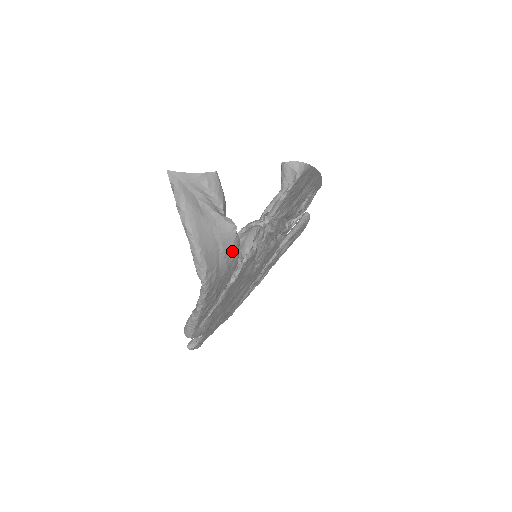
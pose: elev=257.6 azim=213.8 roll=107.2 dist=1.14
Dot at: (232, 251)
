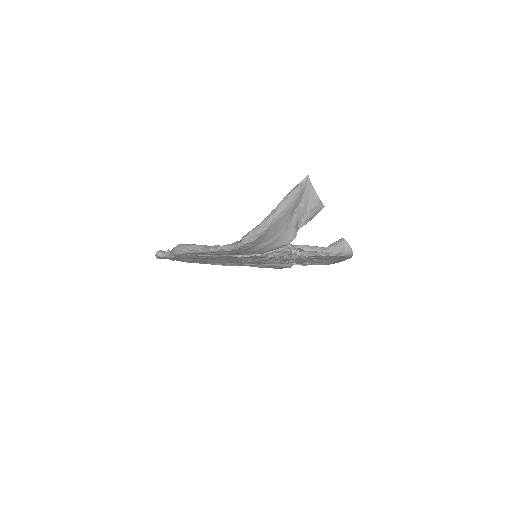
Dot at: (271, 248)
